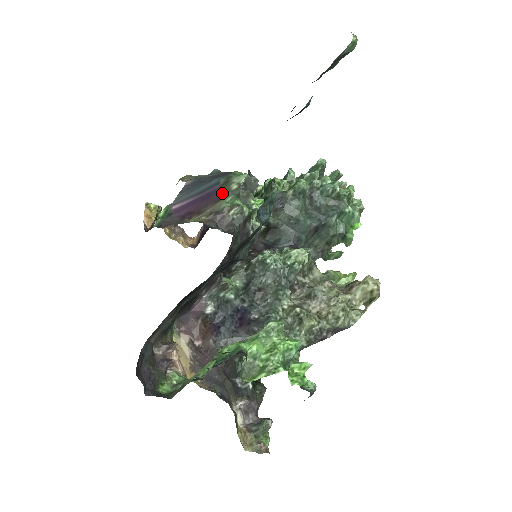
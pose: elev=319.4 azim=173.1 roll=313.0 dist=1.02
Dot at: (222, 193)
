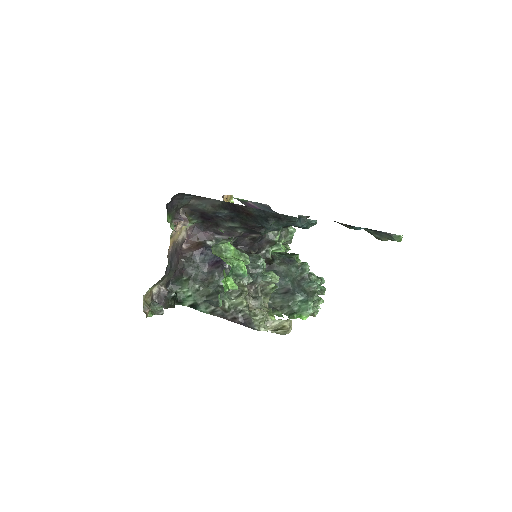
Dot at: occluded
